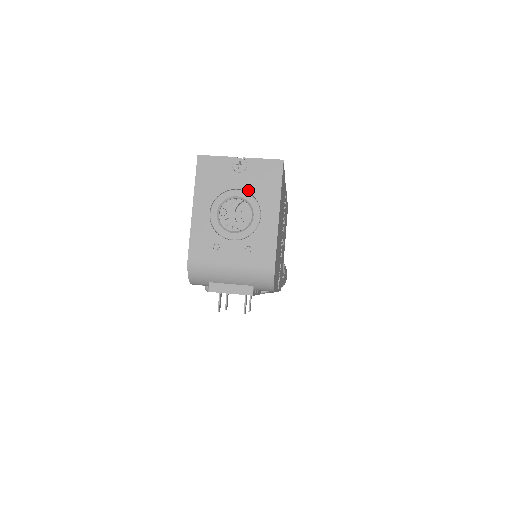
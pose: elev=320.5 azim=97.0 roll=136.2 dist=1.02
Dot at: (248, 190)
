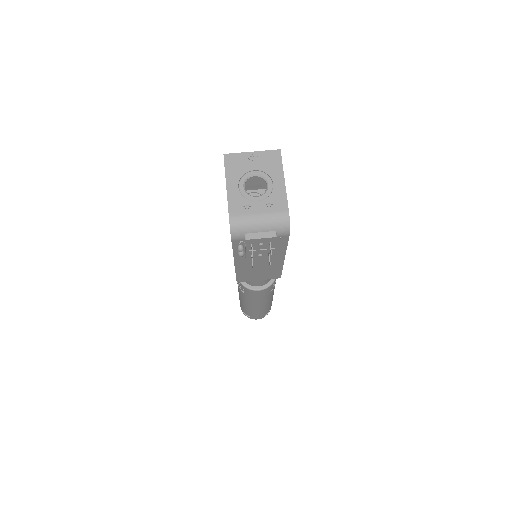
Dot at: (261, 170)
